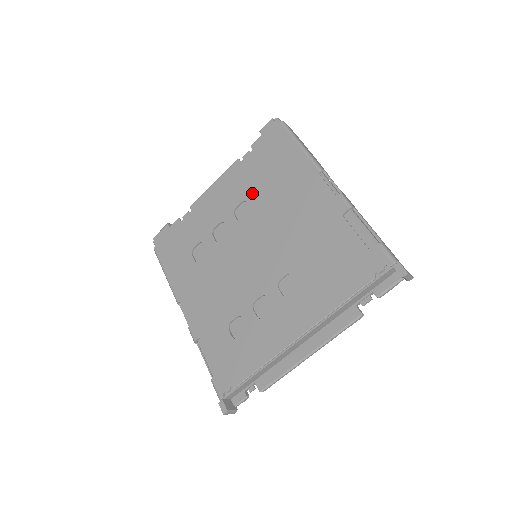
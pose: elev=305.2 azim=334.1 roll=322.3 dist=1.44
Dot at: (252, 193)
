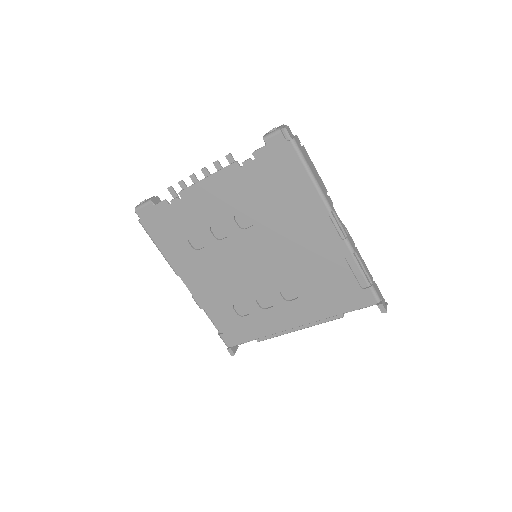
Dot at: (255, 206)
